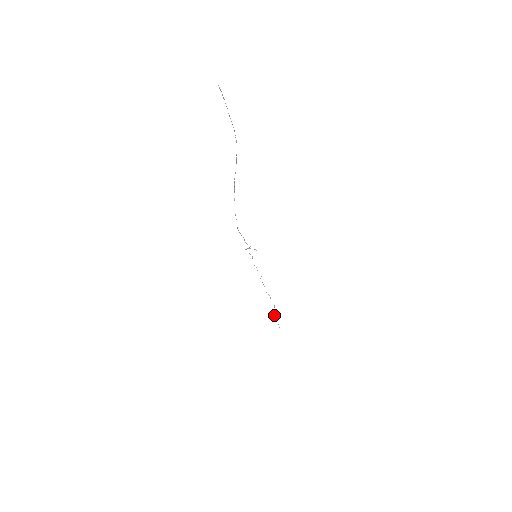
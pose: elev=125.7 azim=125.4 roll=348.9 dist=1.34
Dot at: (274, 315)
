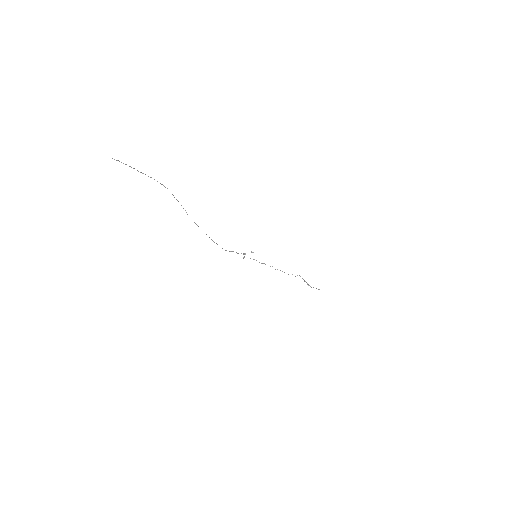
Dot at: occluded
